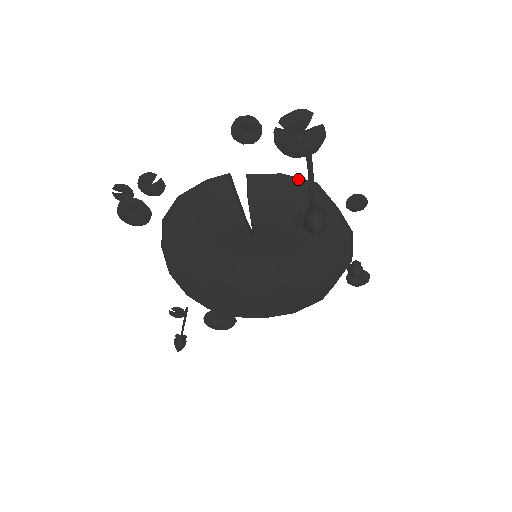
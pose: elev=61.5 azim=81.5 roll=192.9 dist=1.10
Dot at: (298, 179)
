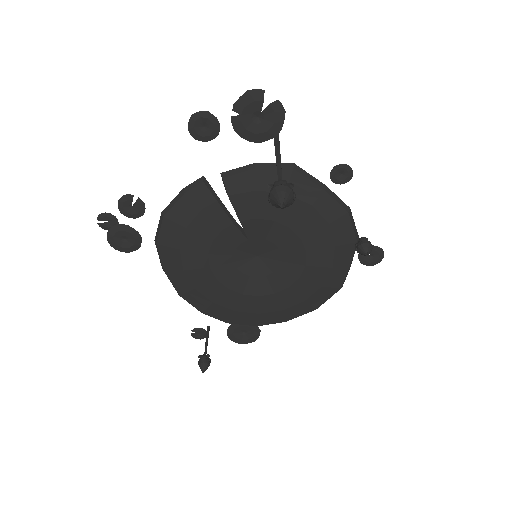
Dot at: (273, 164)
